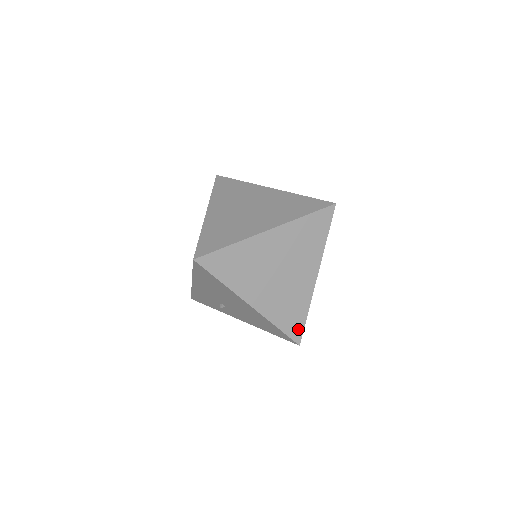
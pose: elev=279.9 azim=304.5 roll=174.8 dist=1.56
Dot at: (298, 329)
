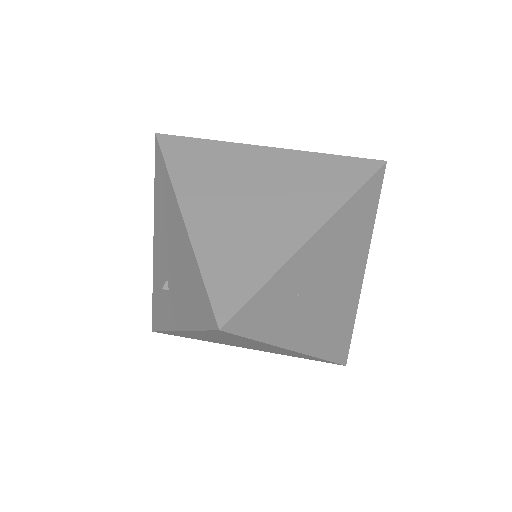
Dot at: (234, 297)
